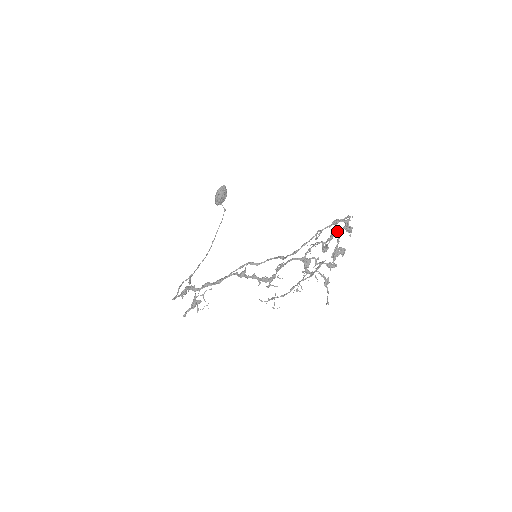
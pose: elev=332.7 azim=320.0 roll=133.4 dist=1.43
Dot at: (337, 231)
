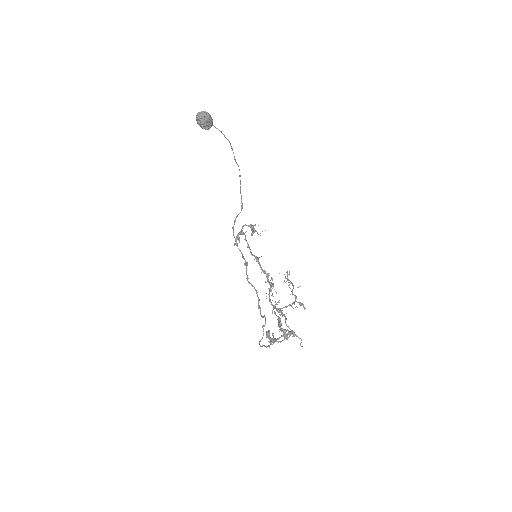
Dot at: (271, 343)
